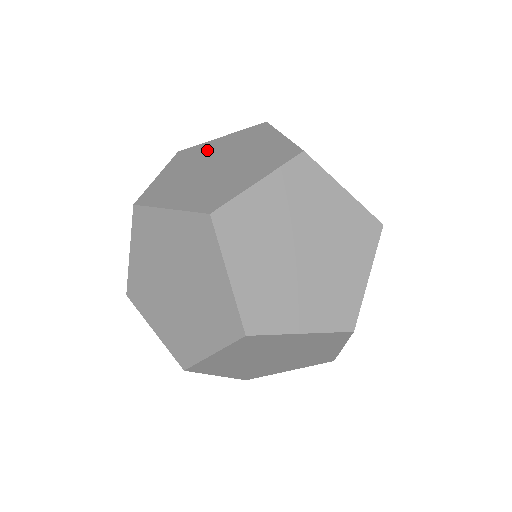
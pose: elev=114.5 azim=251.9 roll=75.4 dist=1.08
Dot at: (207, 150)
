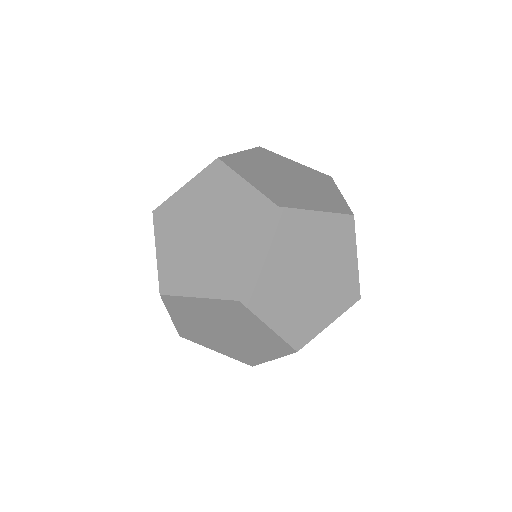
Dot at: occluded
